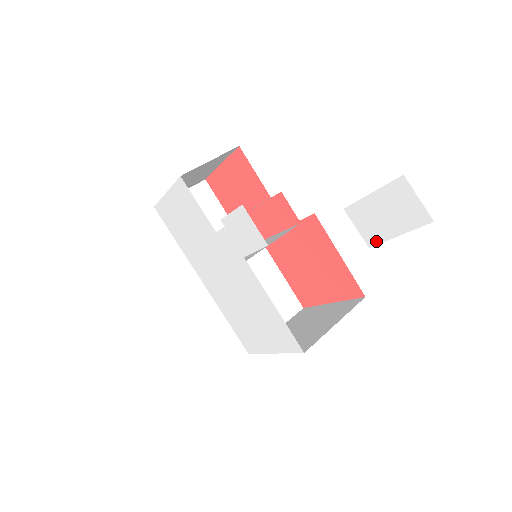
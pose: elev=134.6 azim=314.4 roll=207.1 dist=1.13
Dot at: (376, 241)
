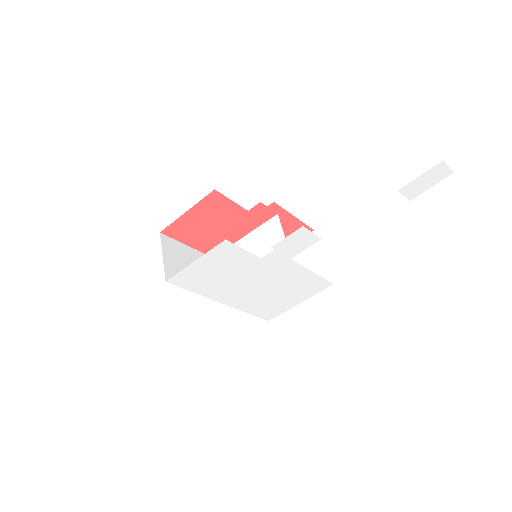
Dot at: (416, 196)
